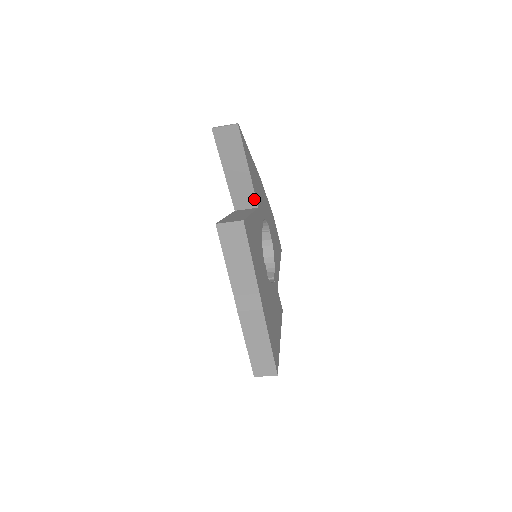
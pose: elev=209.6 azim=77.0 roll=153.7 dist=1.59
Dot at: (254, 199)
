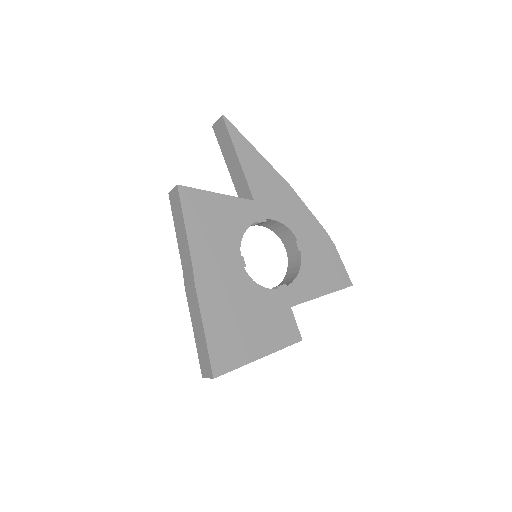
Dot at: (249, 191)
